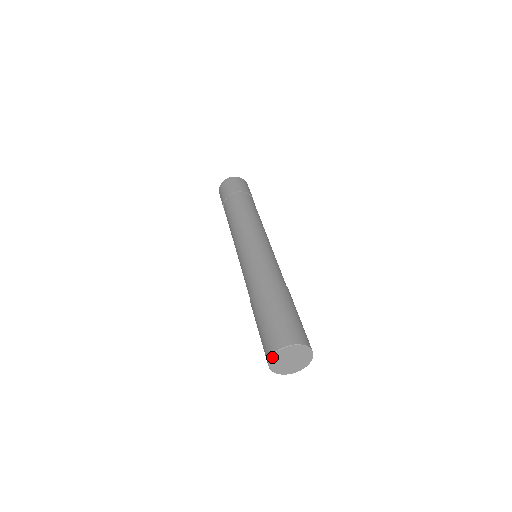
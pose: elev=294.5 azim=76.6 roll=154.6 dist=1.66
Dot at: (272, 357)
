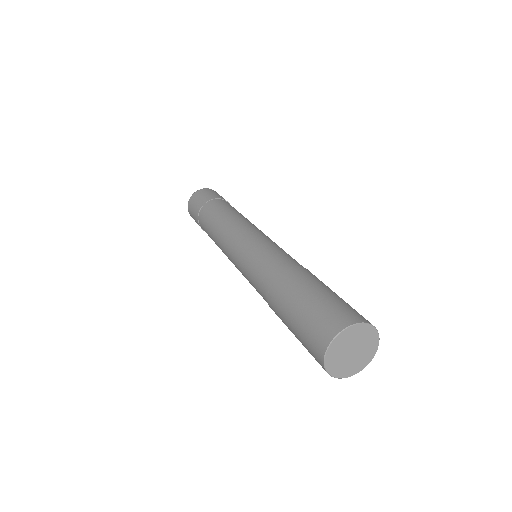
Dot at: (332, 342)
